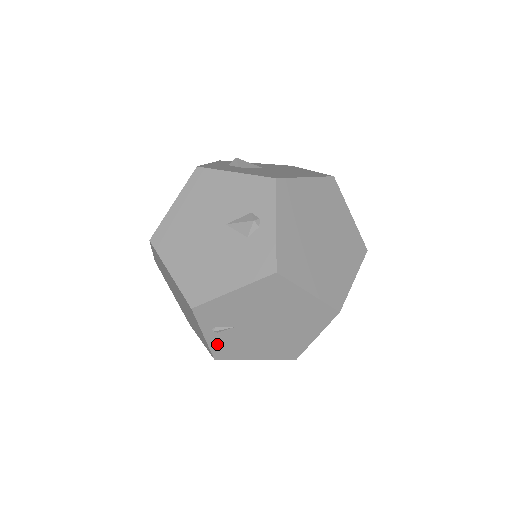
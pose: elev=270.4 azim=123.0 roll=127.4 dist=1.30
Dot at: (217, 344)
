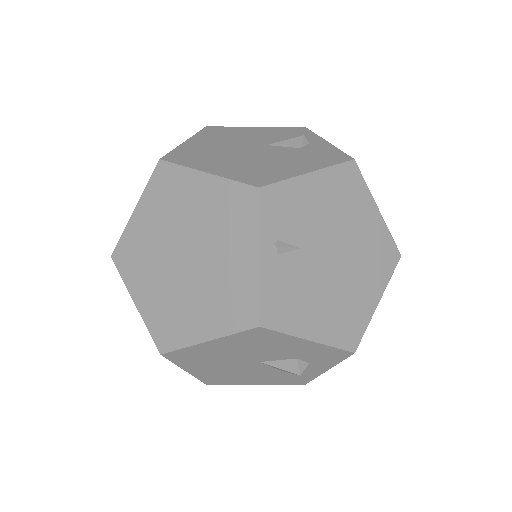
Dot at: (271, 284)
